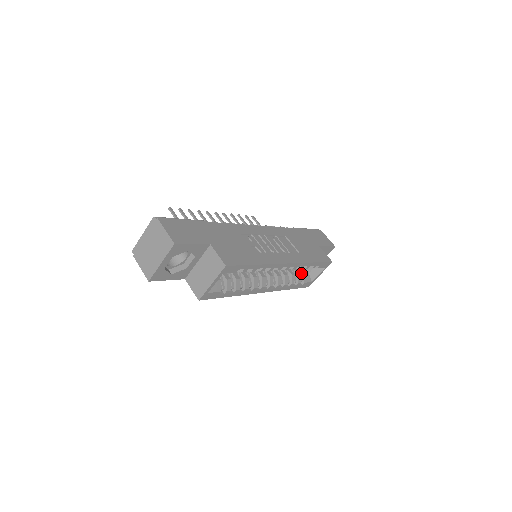
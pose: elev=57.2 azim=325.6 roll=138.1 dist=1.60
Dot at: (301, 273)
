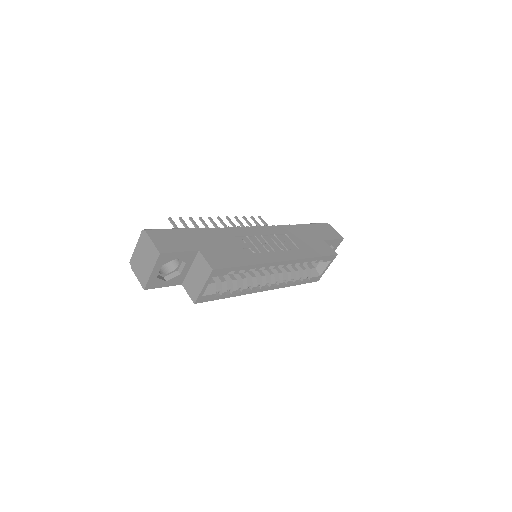
Dot at: (307, 268)
